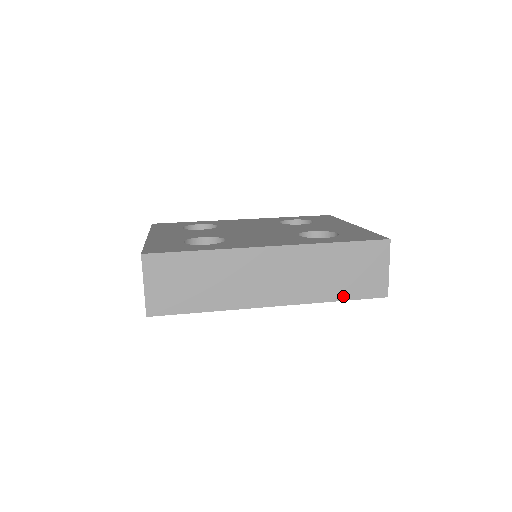
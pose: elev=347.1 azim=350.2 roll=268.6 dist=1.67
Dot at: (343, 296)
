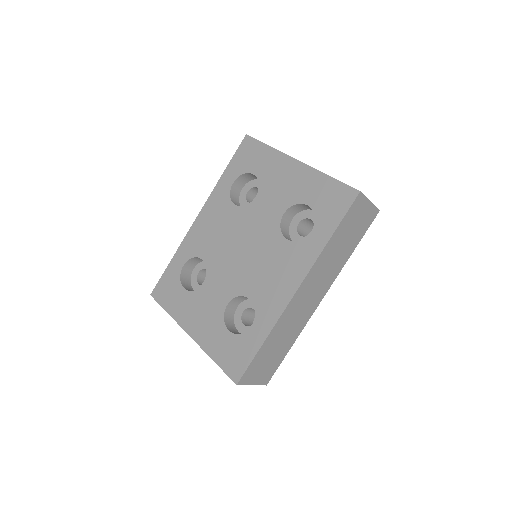
Dot at: (355, 246)
